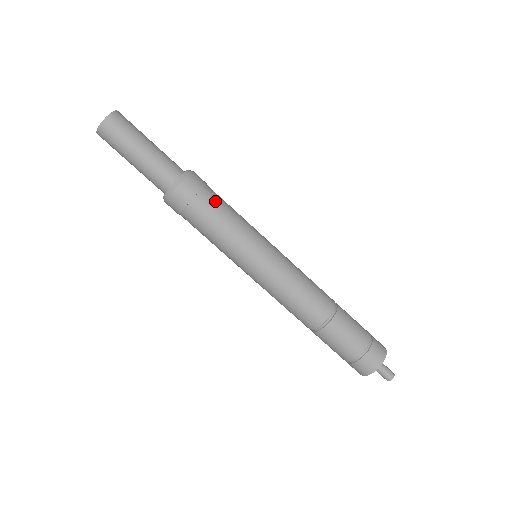
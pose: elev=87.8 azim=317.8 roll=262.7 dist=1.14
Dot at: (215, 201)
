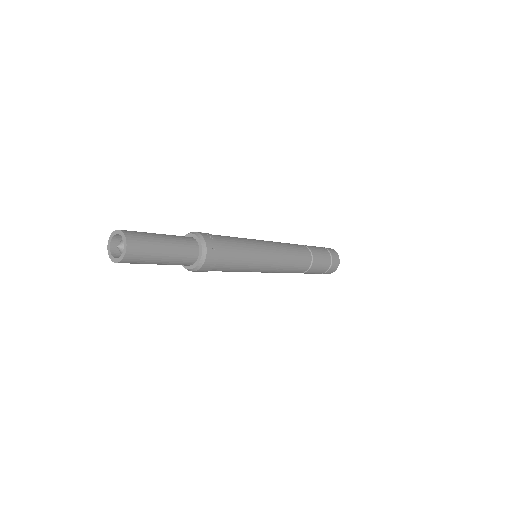
Dot at: (230, 252)
